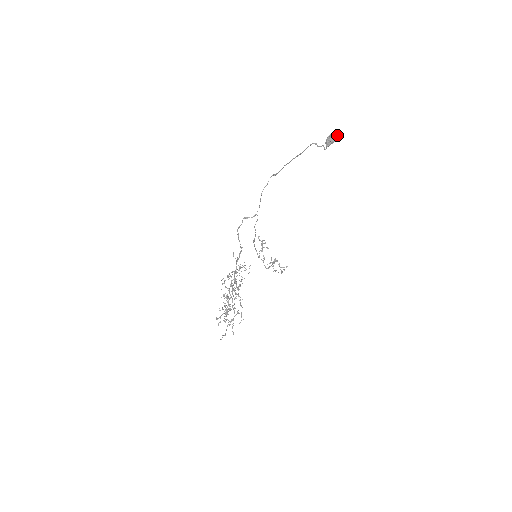
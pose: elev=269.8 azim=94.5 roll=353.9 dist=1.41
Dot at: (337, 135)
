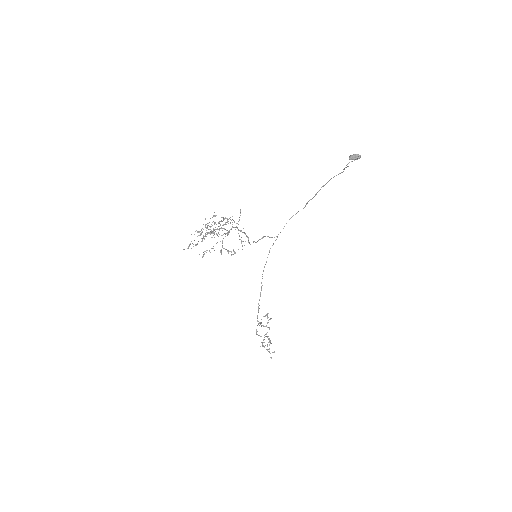
Dot at: (360, 157)
